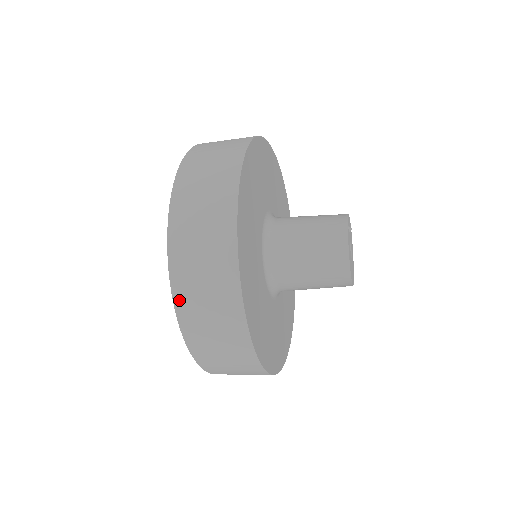
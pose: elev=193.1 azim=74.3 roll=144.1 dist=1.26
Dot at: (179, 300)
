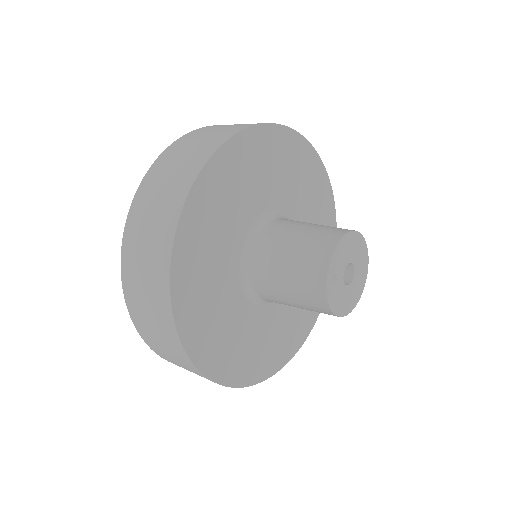
Dot at: occluded
